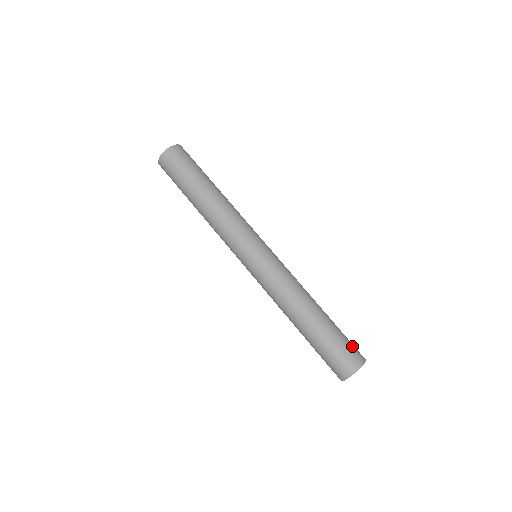
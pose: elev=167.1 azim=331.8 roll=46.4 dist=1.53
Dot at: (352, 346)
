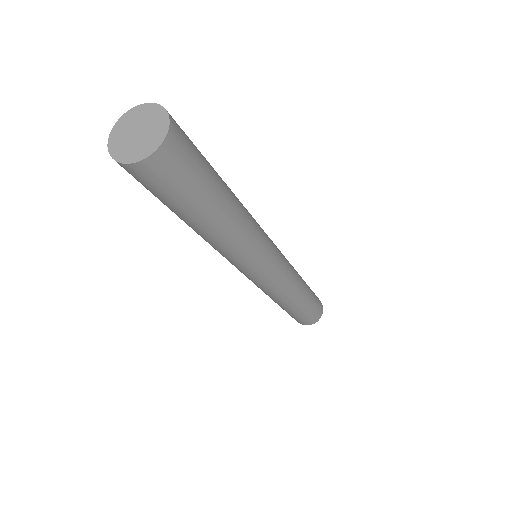
Dot at: (319, 305)
